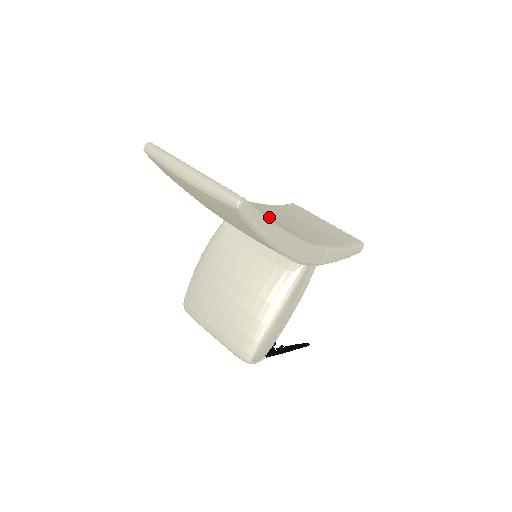
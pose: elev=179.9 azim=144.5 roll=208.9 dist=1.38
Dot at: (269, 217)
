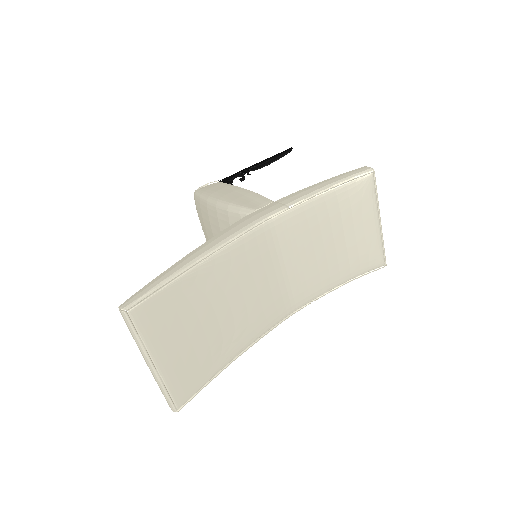
Dot at: (273, 274)
